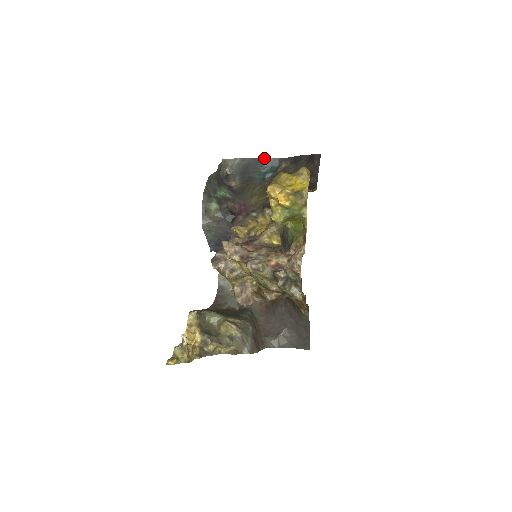
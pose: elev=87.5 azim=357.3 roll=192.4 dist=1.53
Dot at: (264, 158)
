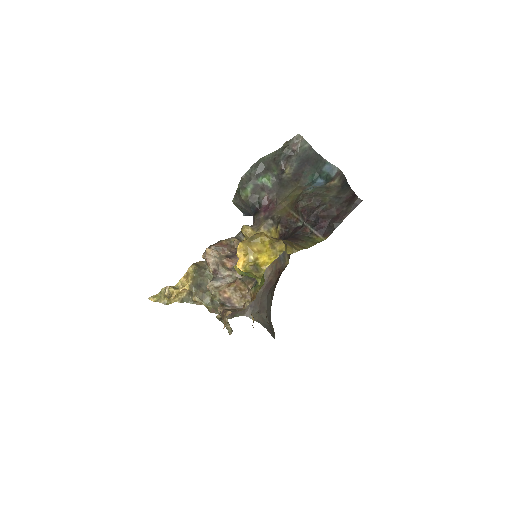
Dot at: (326, 161)
